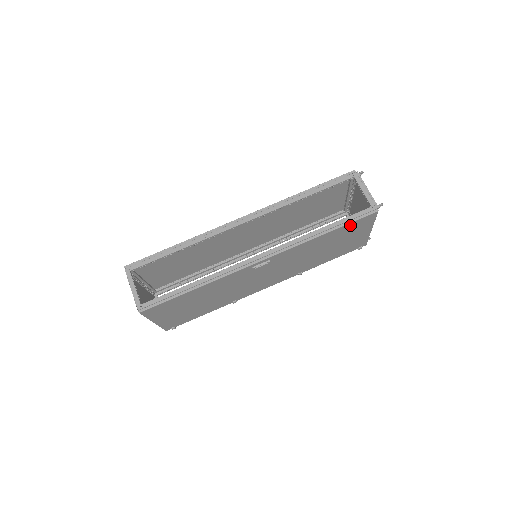
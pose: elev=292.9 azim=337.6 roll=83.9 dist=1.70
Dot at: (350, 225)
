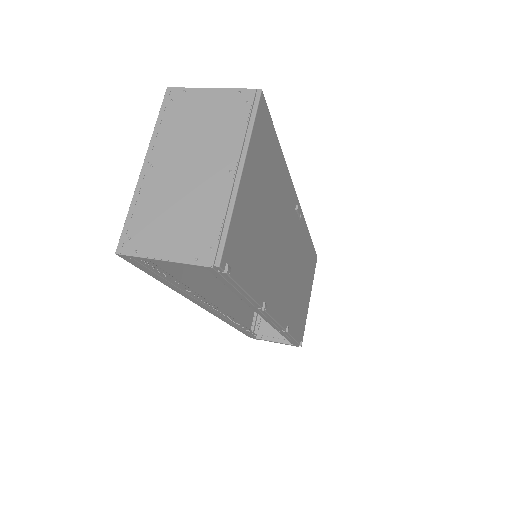
Dot at: (312, 253)
